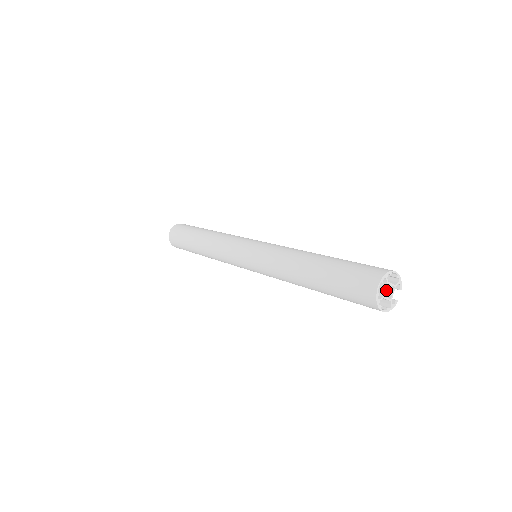
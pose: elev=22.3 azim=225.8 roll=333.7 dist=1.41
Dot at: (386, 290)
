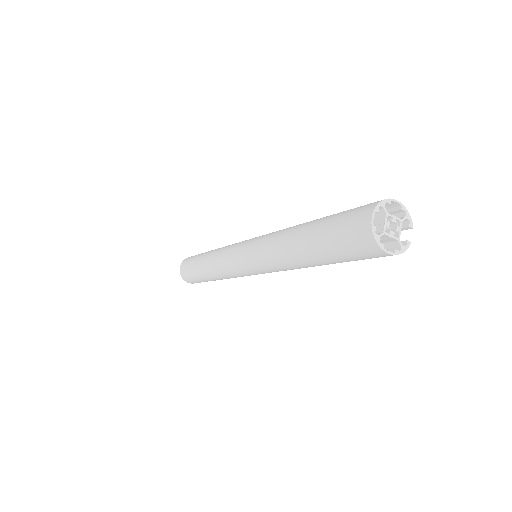
Dot at: (387, 224)
